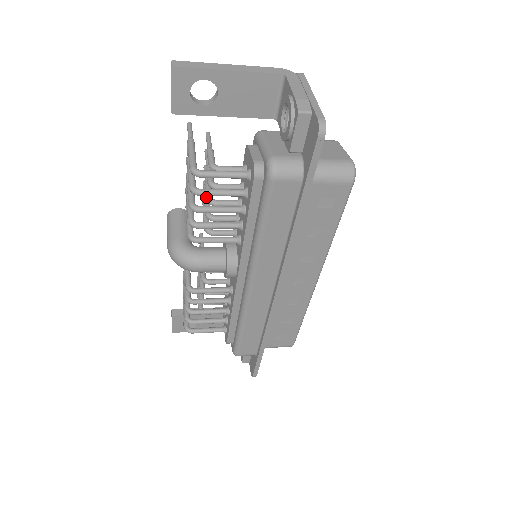
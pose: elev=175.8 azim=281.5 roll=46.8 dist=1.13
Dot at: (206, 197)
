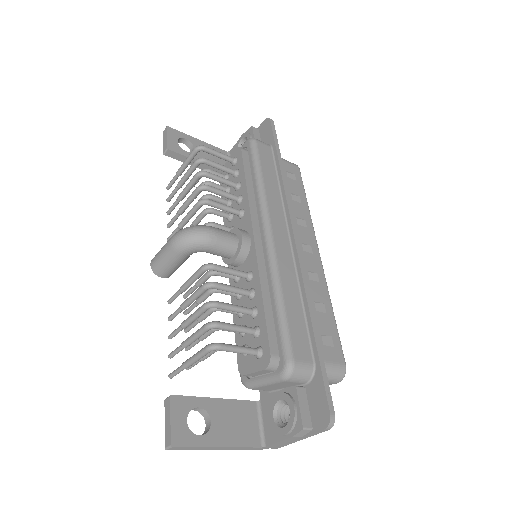
Dot at: (201, 197)
